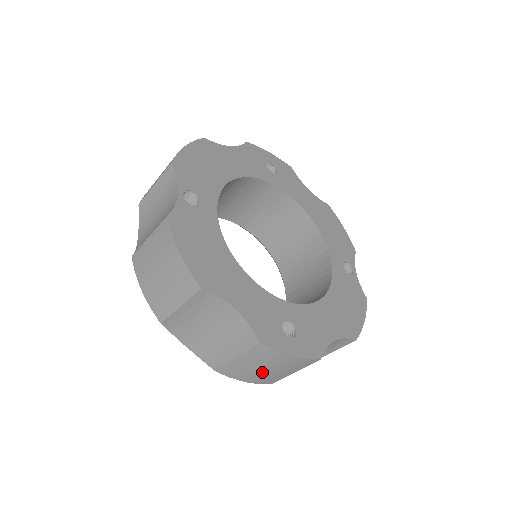
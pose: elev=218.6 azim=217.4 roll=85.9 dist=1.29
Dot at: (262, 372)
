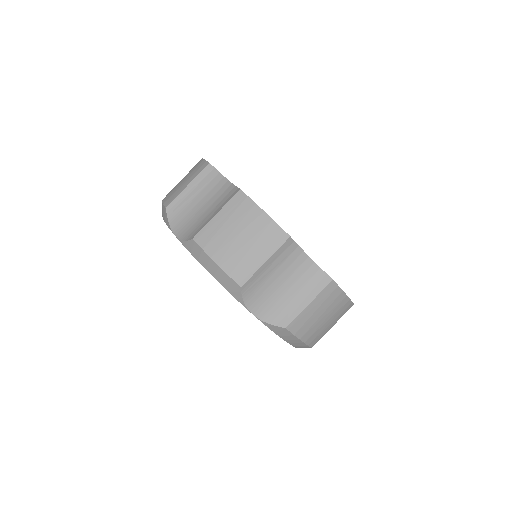
Dot at: (319, 323)
